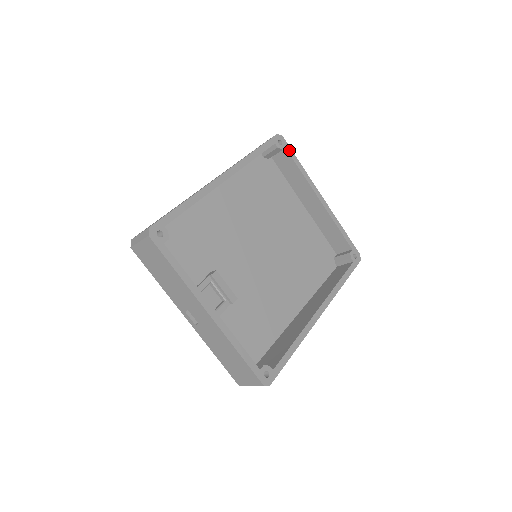
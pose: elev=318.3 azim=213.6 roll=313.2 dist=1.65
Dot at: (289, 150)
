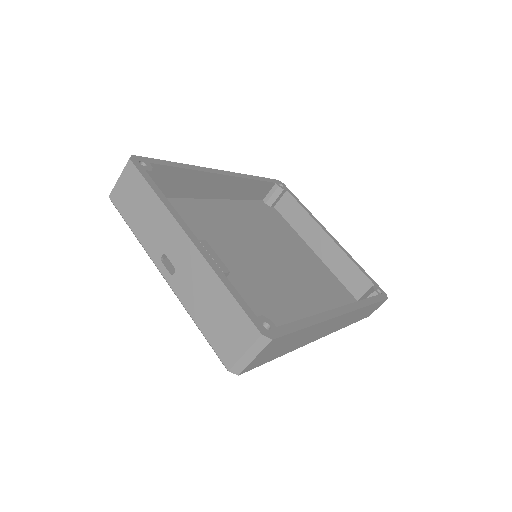
Dot at: (291, 193)
